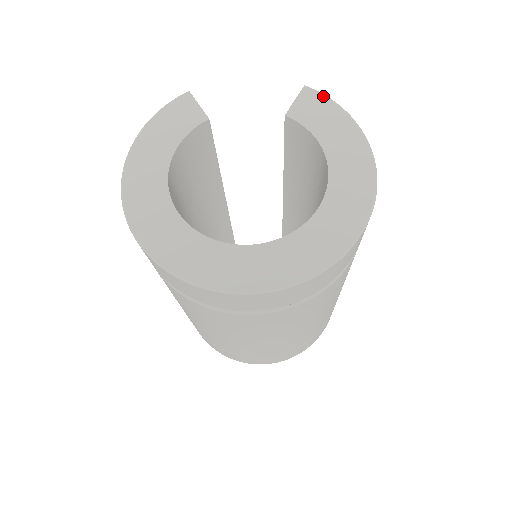
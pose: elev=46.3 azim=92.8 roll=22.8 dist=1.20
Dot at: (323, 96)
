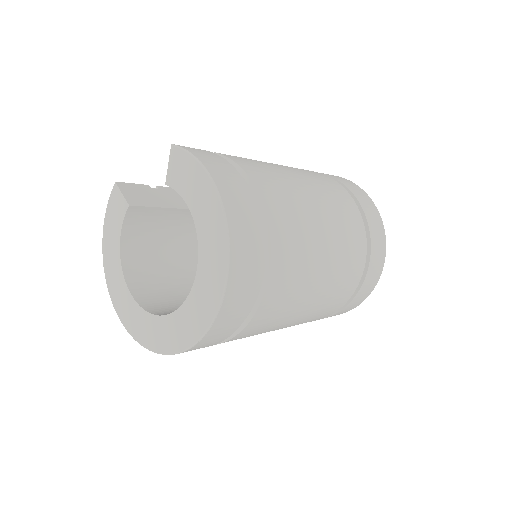
Dot at: (183, 152)
